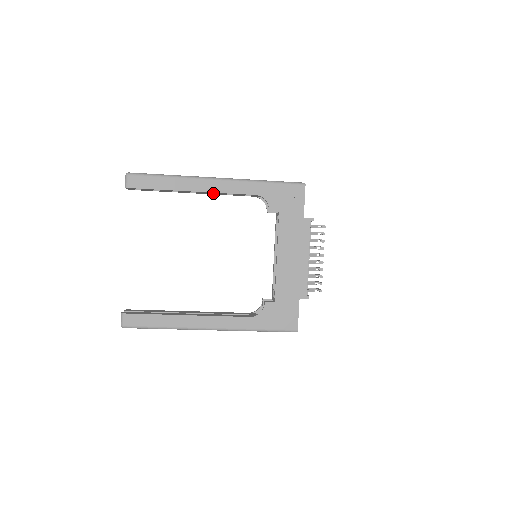
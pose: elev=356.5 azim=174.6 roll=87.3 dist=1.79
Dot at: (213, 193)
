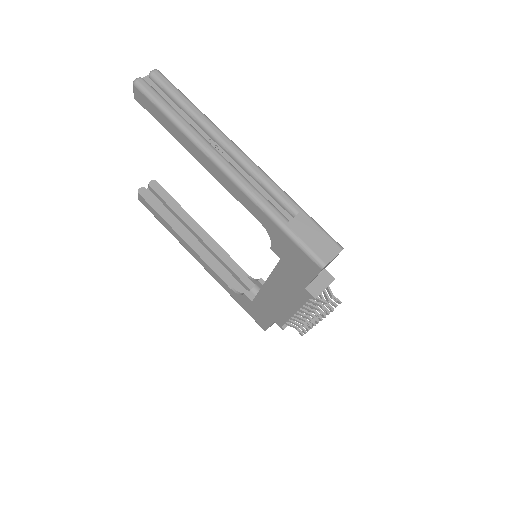
Dot at: occluded
